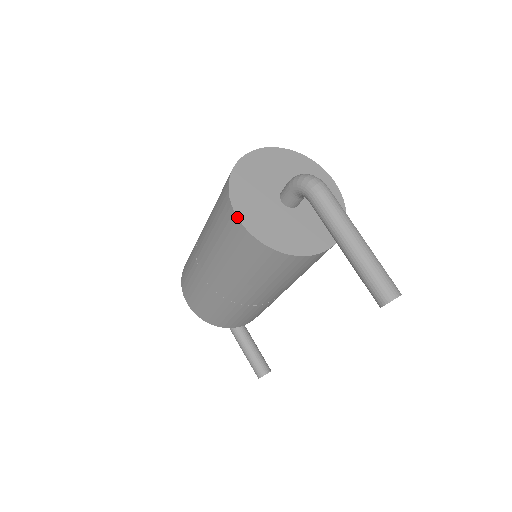
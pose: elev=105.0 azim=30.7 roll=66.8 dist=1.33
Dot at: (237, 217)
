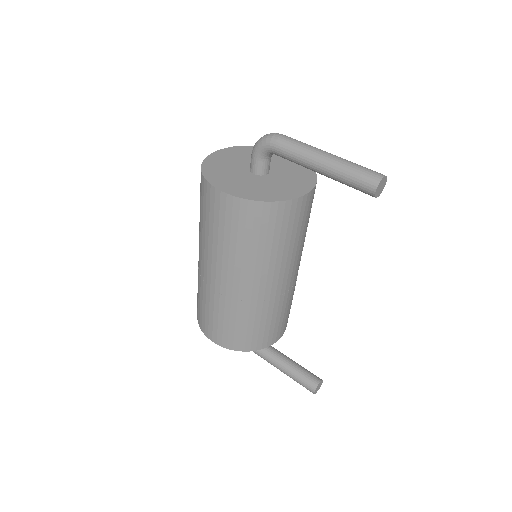
Dot at: (219, 190)
